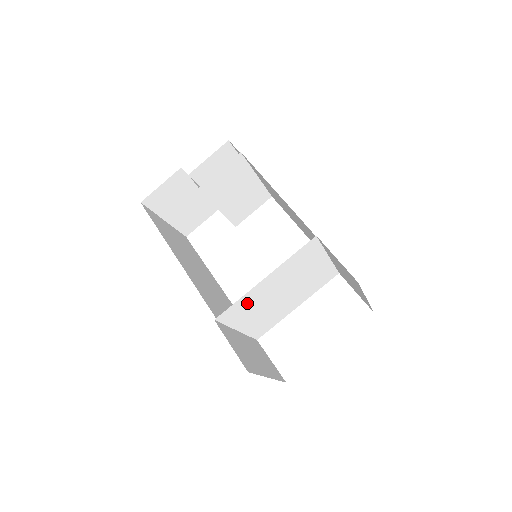
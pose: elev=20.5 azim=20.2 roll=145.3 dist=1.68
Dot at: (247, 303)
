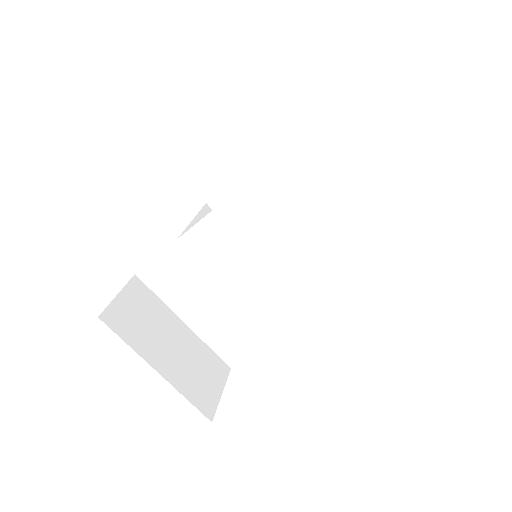
Dot at: (177, 271)
